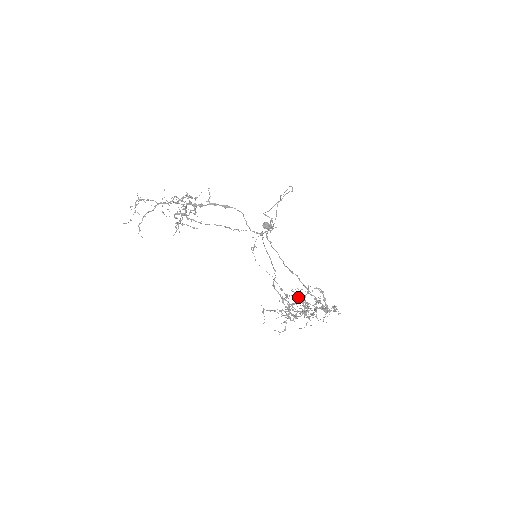
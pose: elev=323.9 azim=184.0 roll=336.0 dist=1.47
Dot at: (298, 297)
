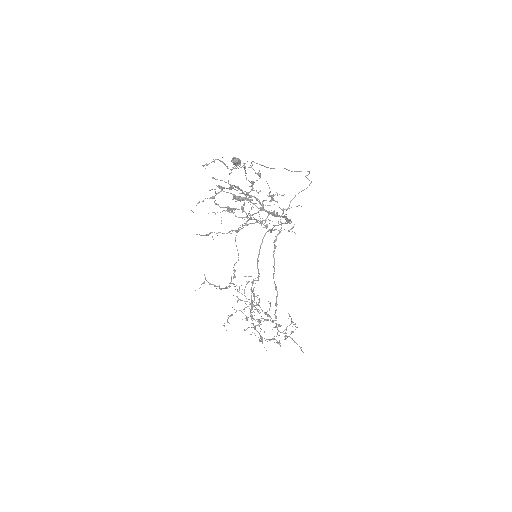
Dot at: occluded
